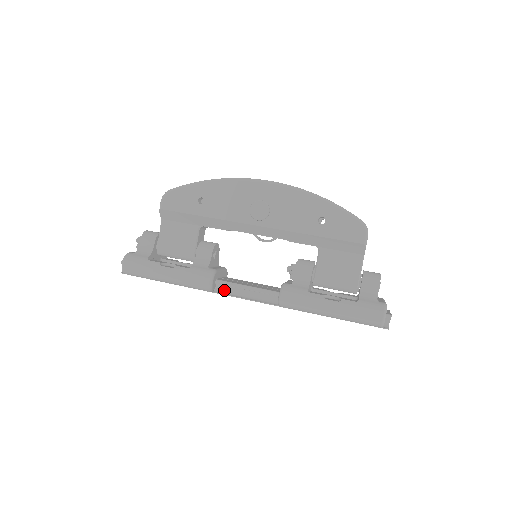
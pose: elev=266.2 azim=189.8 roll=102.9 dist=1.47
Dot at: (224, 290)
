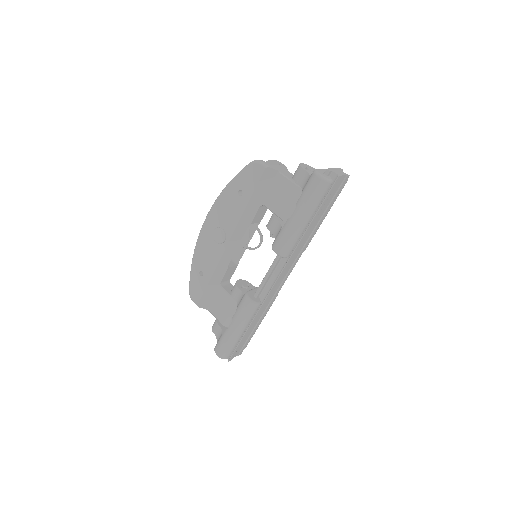
Dot at: (266, 294)
